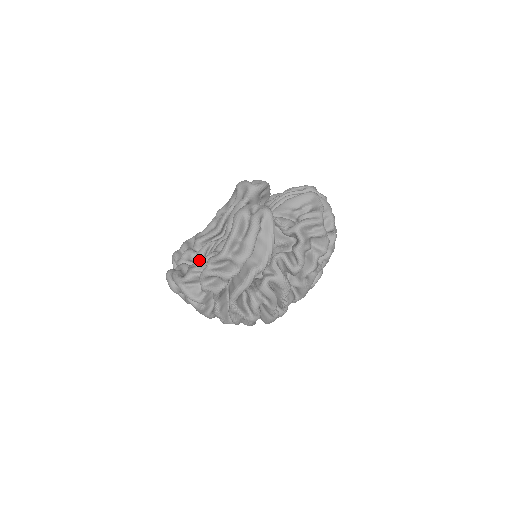
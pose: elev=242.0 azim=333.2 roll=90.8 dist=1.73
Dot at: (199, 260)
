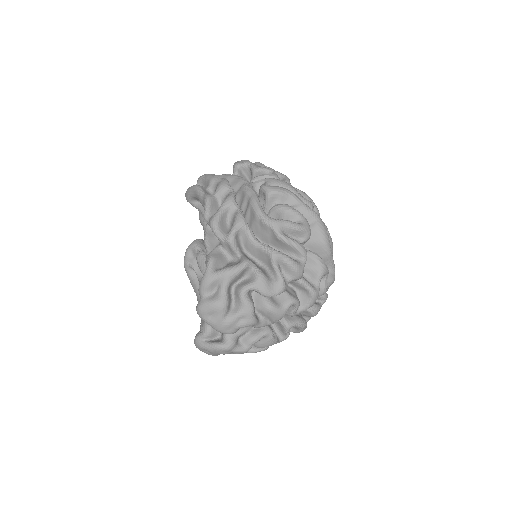
Dot at: occluded
